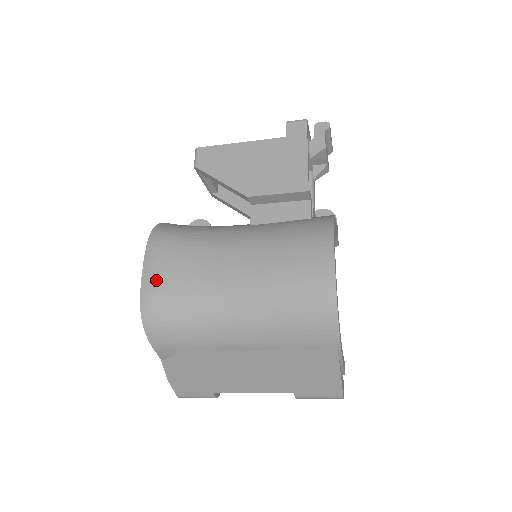
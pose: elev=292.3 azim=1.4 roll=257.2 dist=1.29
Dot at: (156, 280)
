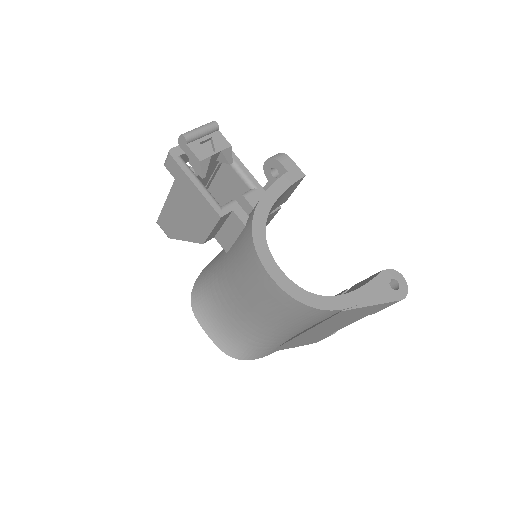
Dot at: (219, 335)
